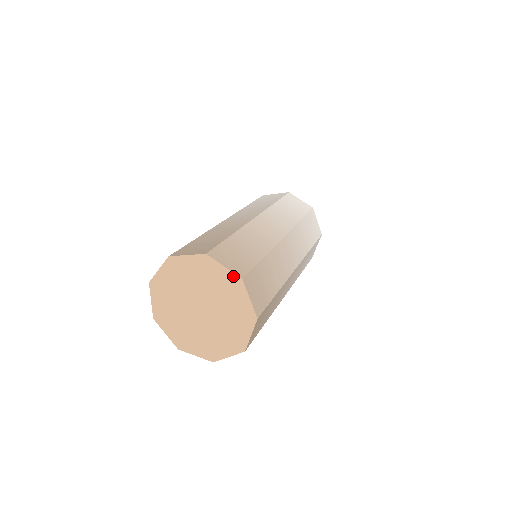
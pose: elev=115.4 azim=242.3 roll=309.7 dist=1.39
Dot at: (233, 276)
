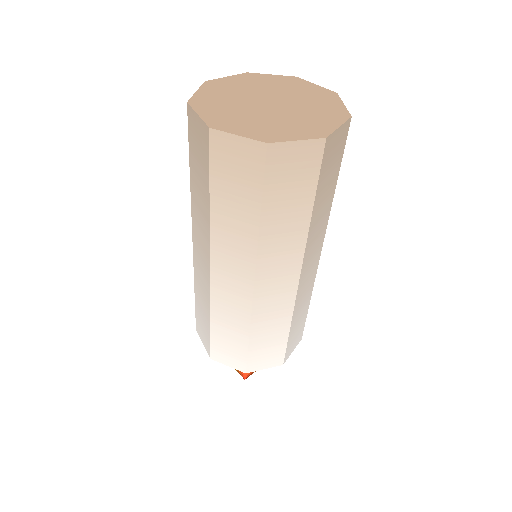
Dot at: (286, 77)
